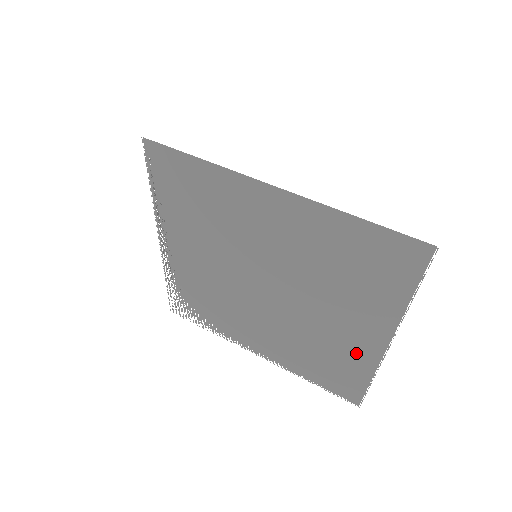
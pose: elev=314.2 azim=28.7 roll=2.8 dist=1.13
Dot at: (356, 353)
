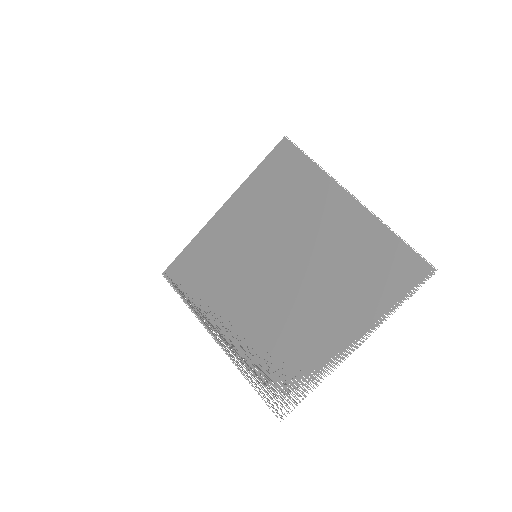
Dot at: (358, 228)
